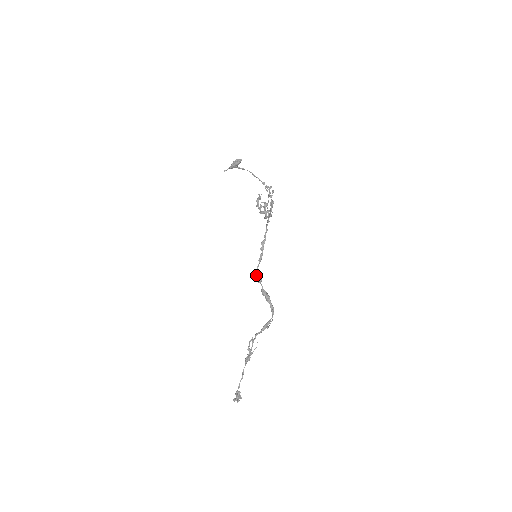
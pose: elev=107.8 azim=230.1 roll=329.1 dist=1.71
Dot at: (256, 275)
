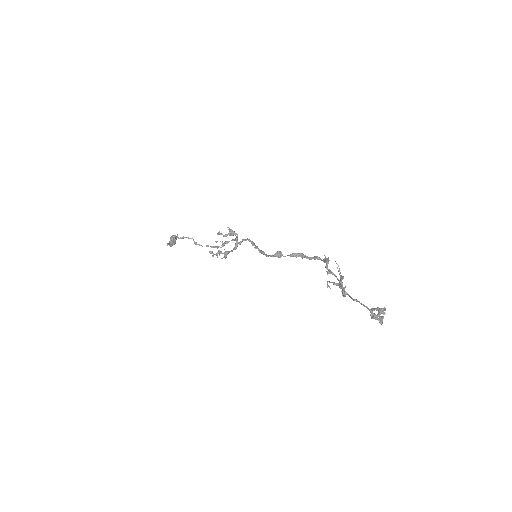
Dot at: (272, 256)
